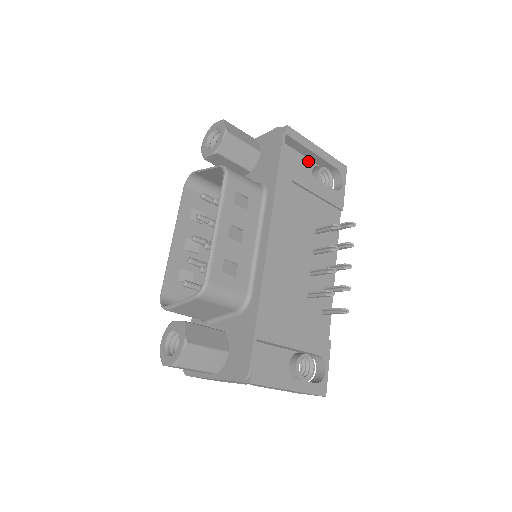
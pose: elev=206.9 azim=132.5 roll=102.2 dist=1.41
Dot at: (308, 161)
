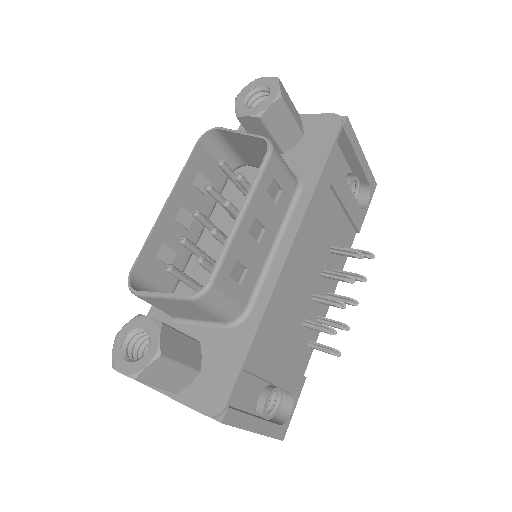
Dot at: (345, 164)
